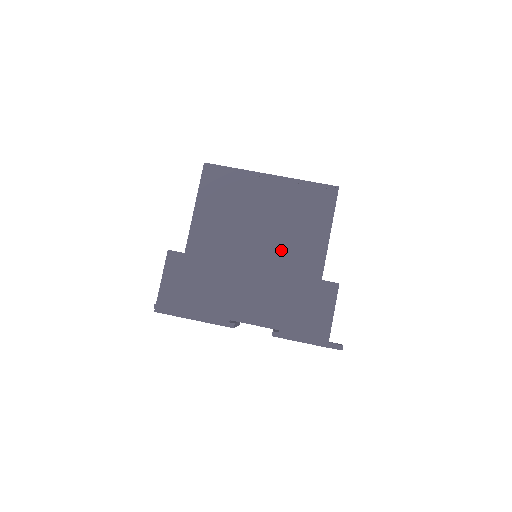
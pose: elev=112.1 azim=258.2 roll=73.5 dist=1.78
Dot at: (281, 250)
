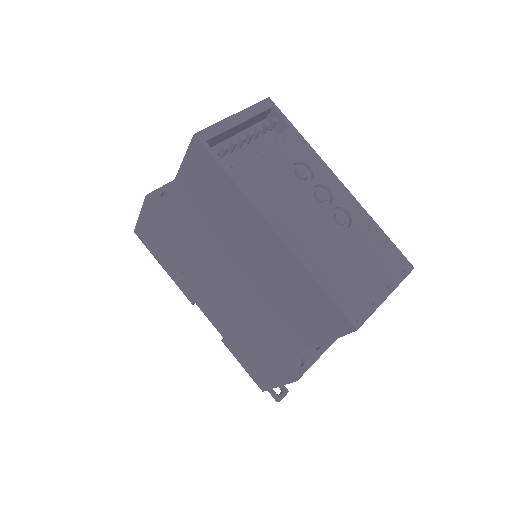
Dot at: (253, 305)
